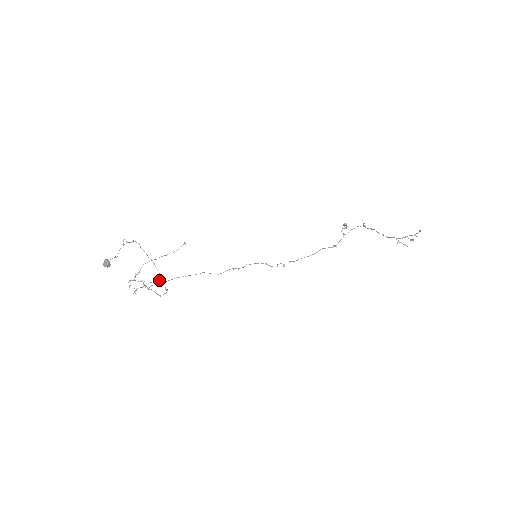
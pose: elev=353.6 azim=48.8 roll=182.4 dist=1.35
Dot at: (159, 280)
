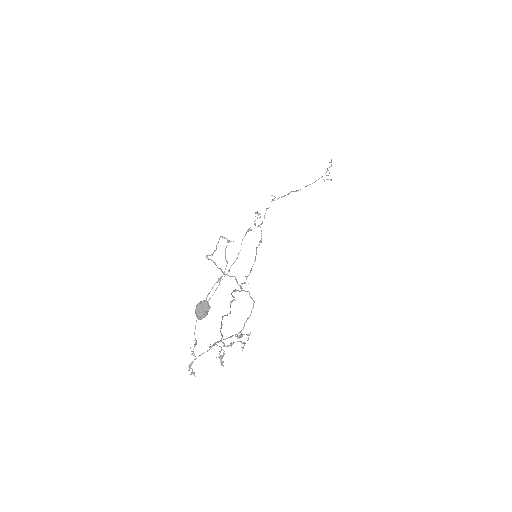
Dot at: (253, 301)
